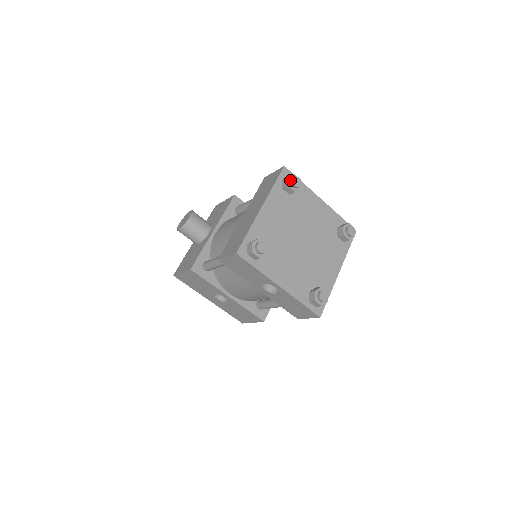
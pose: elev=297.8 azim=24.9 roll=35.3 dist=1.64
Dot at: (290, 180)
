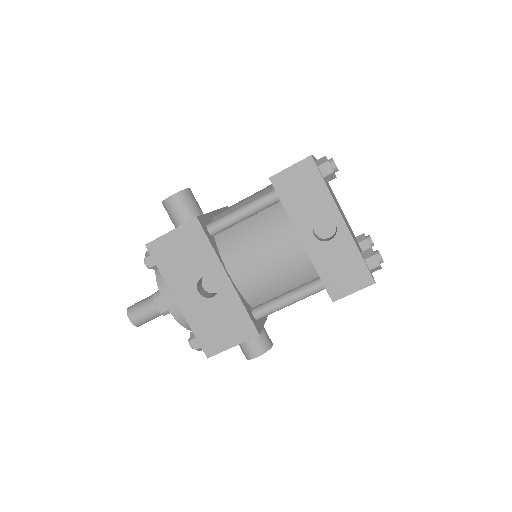
Dot at: occluded
